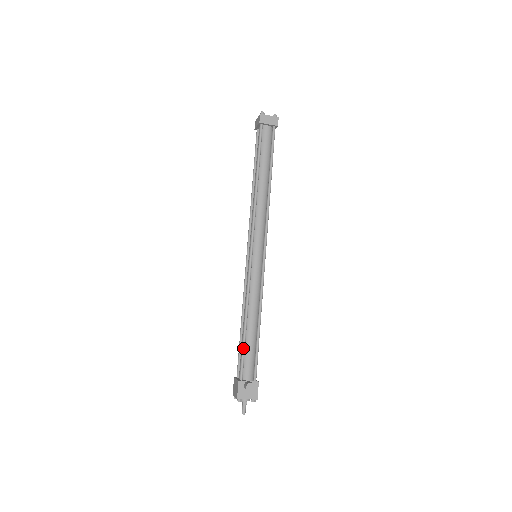
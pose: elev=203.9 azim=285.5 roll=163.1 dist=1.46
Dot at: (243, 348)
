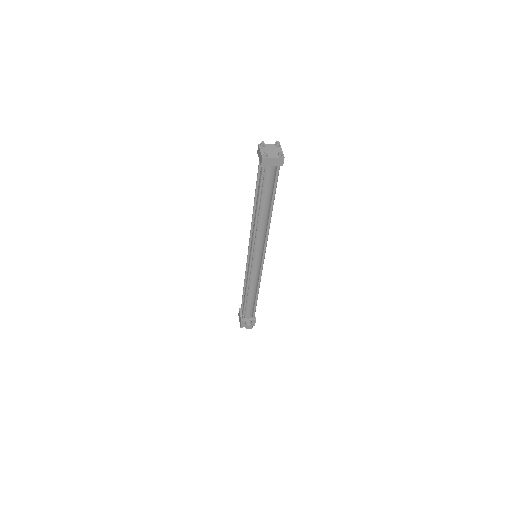
Dot at: (244, 307)
